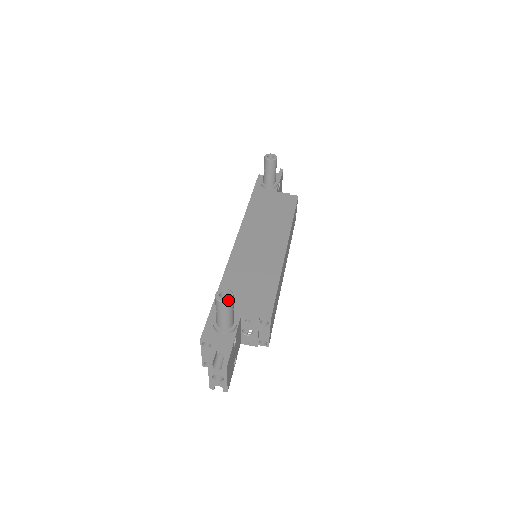
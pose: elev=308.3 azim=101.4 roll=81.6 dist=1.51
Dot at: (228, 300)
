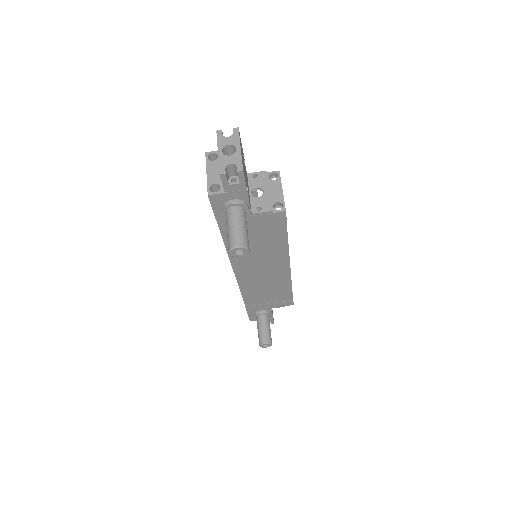
Dot at: occluded
